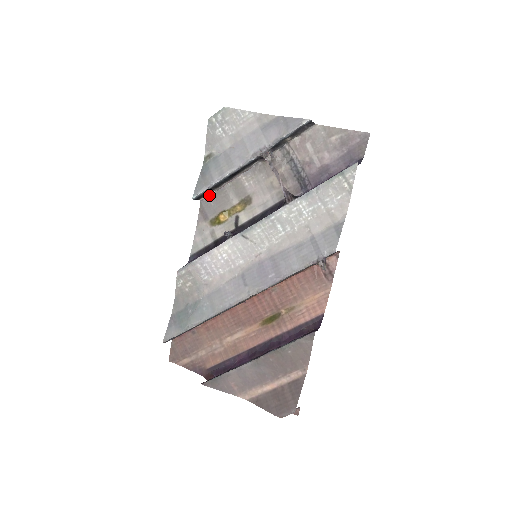
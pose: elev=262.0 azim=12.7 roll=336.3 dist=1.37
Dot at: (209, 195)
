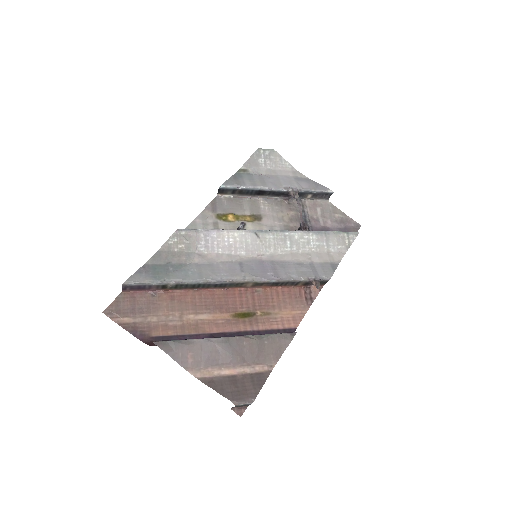
Dot at: (226, 196)
